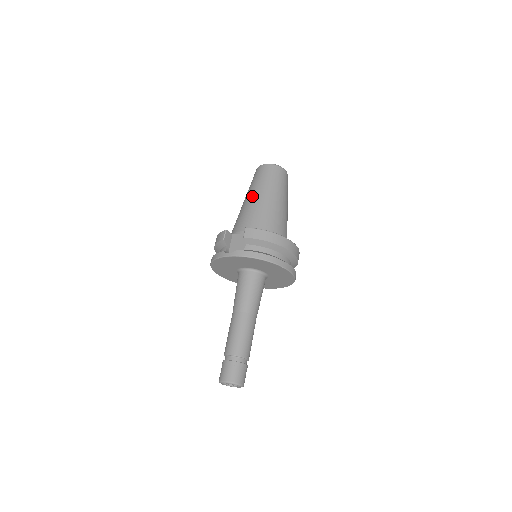
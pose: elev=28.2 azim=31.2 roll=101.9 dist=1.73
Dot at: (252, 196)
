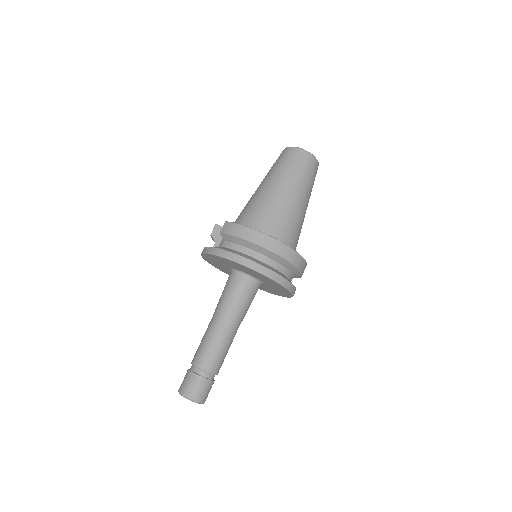
Dot at: (259, 186)
